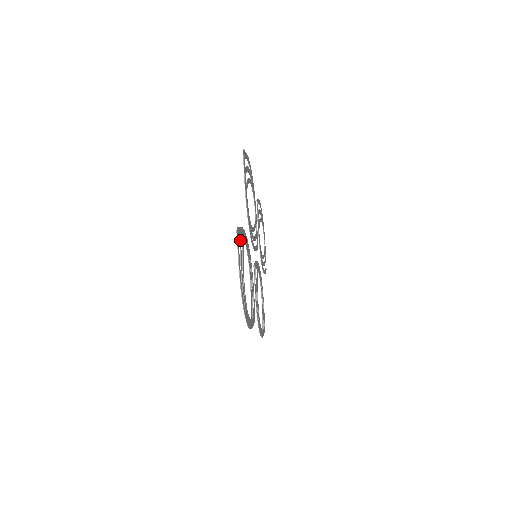
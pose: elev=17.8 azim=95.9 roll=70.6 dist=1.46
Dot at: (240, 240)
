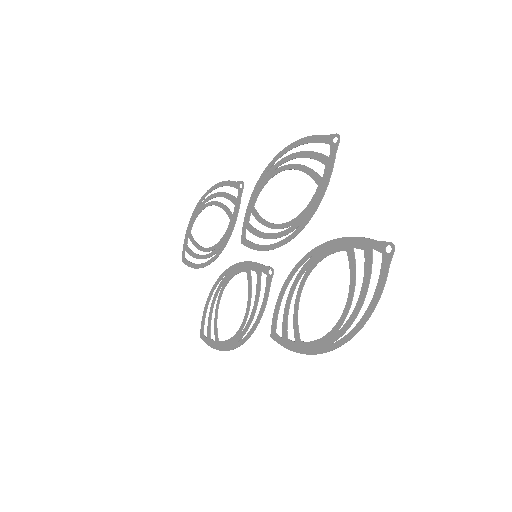
Dot at: (371, 255)
